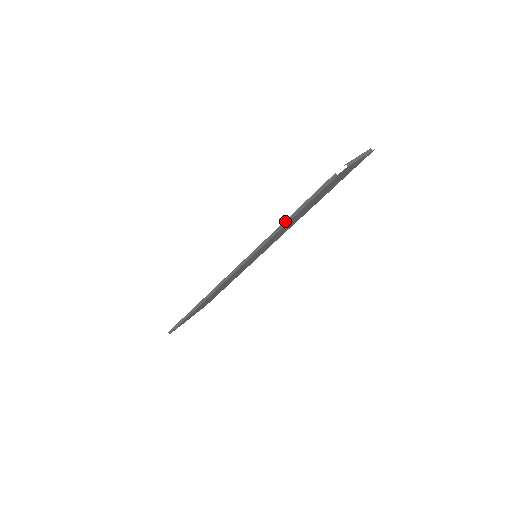
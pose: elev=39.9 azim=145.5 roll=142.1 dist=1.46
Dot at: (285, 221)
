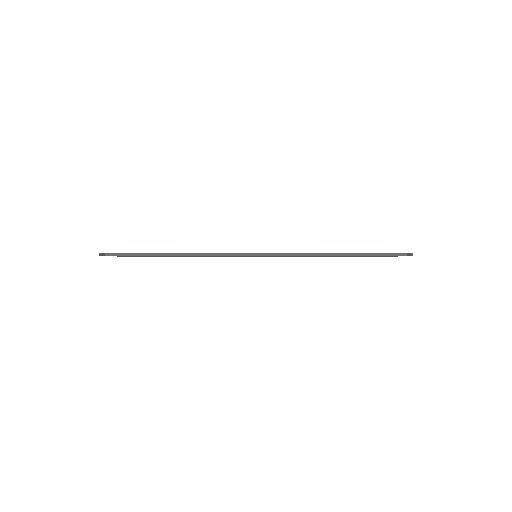
Dot at: (341, 253)
